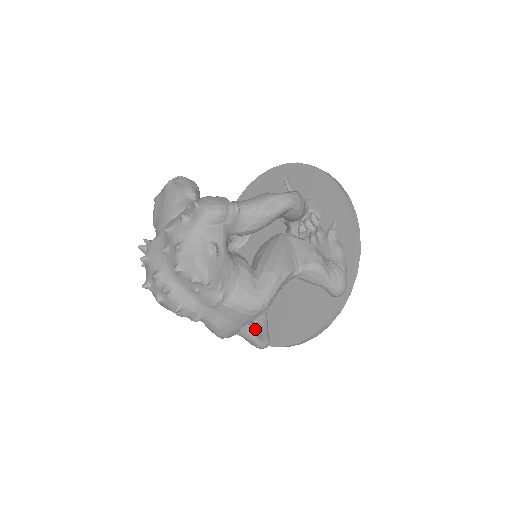
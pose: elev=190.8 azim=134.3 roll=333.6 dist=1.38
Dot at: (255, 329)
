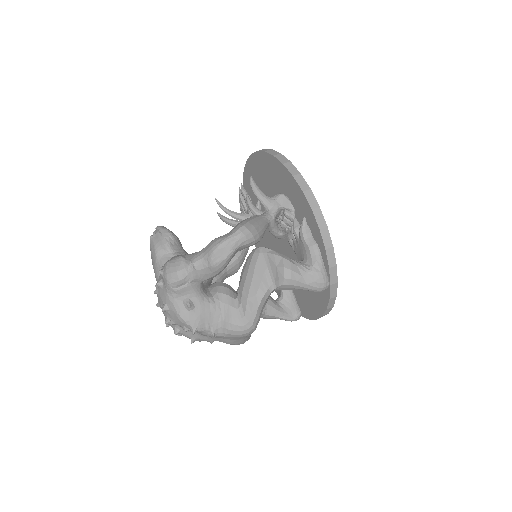
Dot at: (281, 311)
